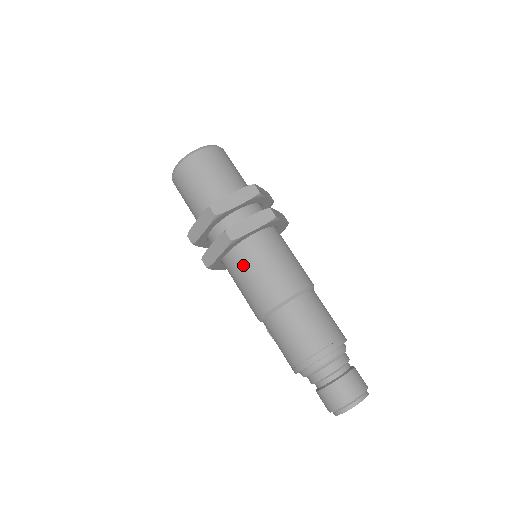
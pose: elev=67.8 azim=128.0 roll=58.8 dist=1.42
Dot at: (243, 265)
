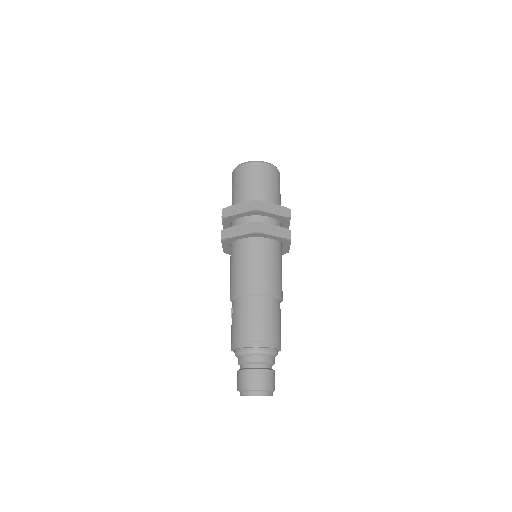
Dot at: (250, 253)
